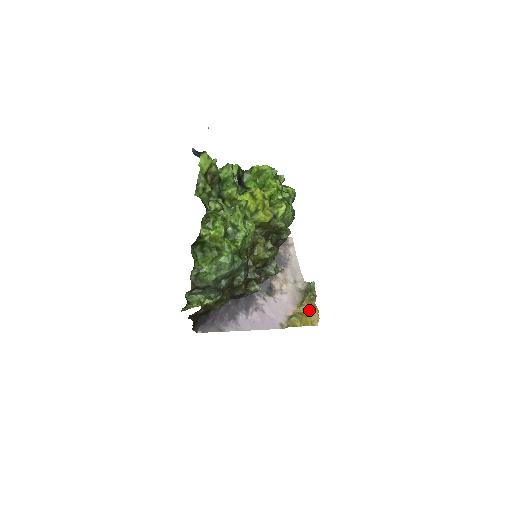
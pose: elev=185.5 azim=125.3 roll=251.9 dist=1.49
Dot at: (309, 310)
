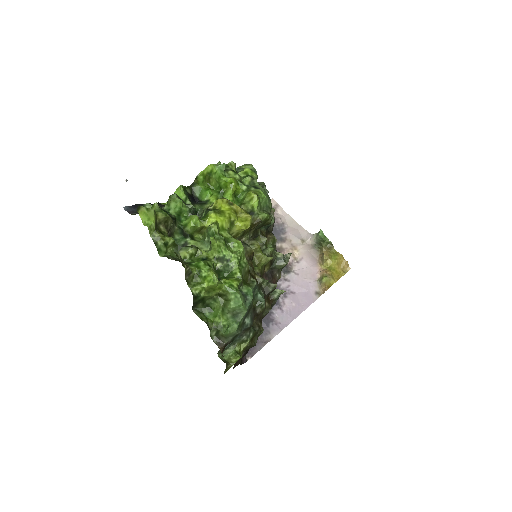
Dot at: (333, 261)
